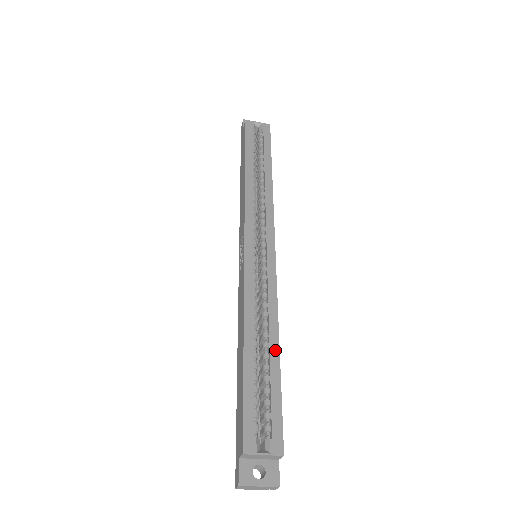
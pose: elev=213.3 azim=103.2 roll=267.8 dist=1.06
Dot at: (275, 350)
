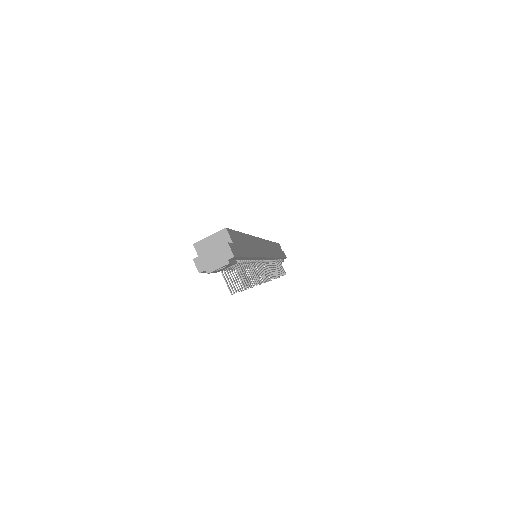
Dot at: occluded
